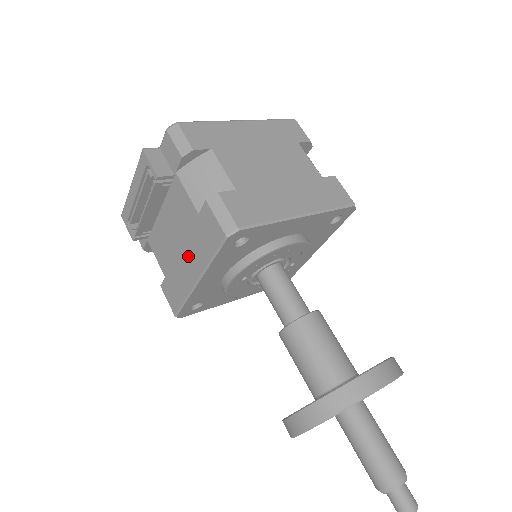
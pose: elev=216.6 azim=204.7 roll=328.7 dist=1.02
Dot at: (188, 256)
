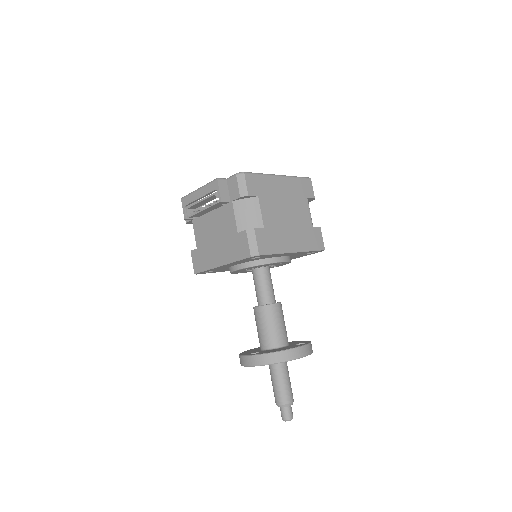
Dot at: (220, 249)
